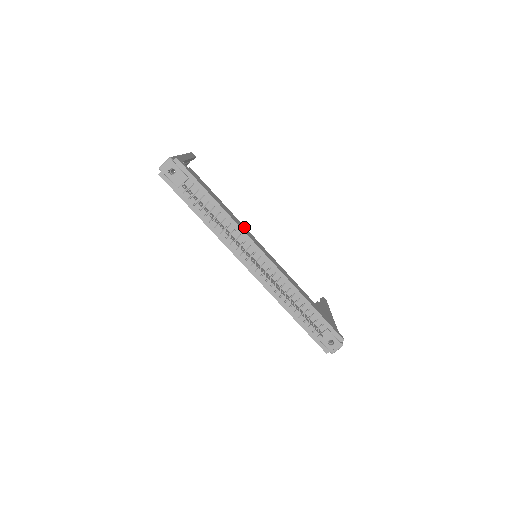
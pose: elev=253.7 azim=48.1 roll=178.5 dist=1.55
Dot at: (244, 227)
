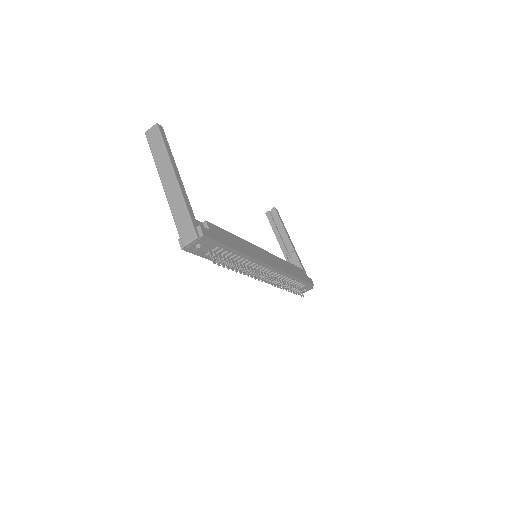
Dot at: (252, 246)
